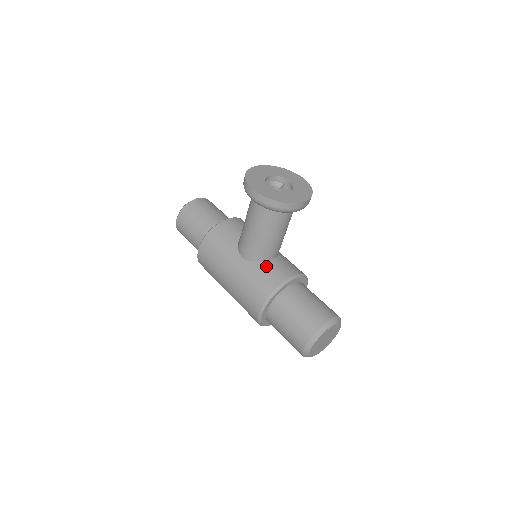
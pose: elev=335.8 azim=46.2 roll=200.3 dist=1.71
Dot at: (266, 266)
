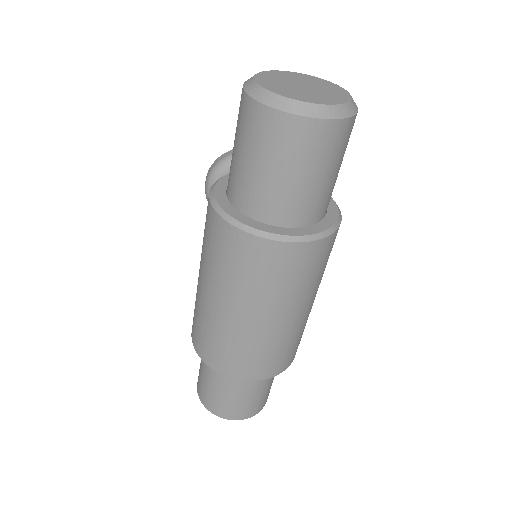
Dot at: occluded
